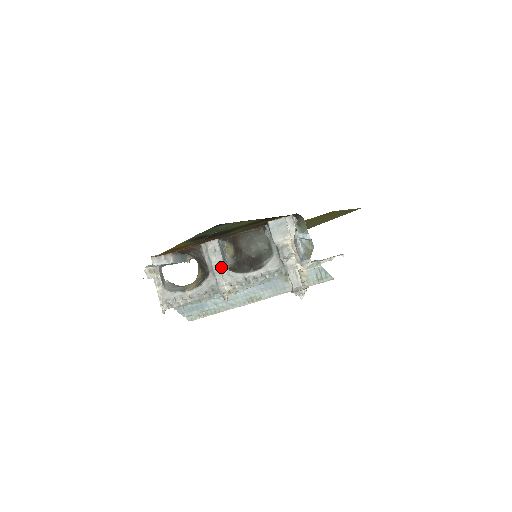
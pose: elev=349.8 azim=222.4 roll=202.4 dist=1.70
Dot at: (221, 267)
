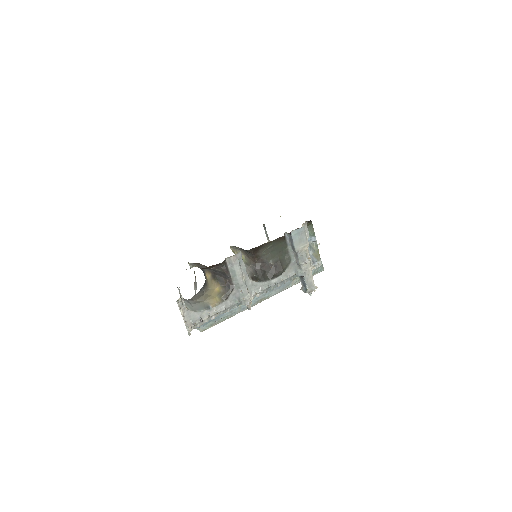
Dot at: (245, 279)
